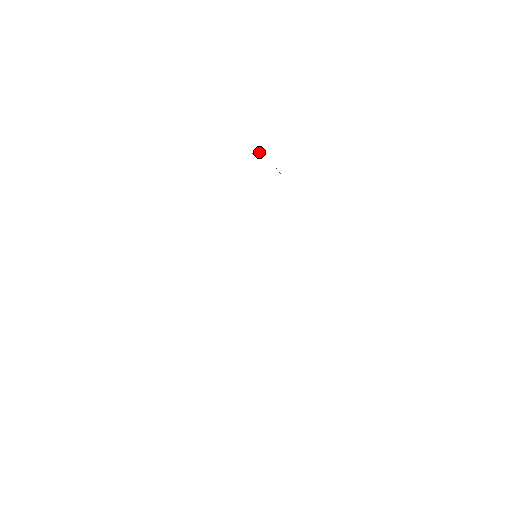
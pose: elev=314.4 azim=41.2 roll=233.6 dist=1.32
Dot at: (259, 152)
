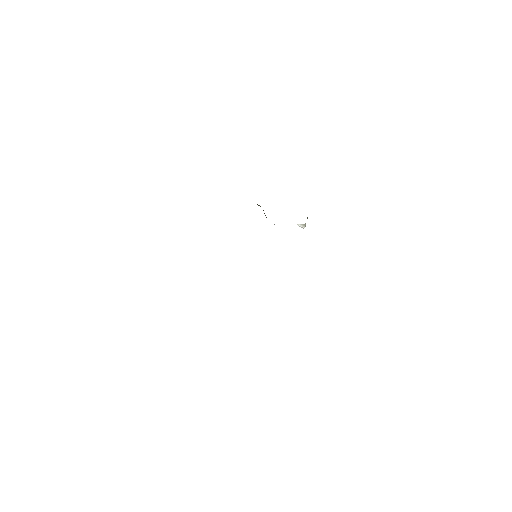
Dot at: (304, 227)
